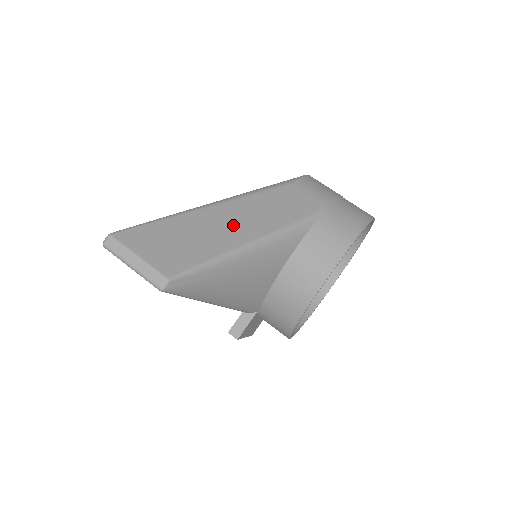
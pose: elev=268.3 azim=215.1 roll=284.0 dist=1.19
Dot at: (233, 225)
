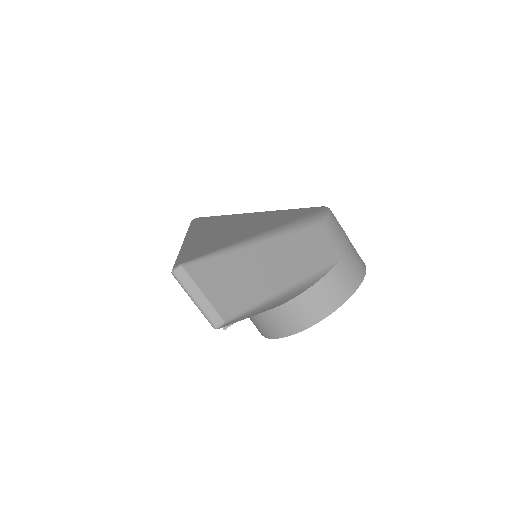
Dot at: (275, 268)
